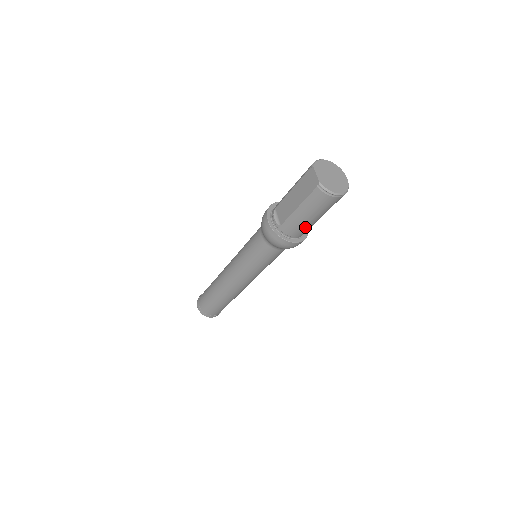
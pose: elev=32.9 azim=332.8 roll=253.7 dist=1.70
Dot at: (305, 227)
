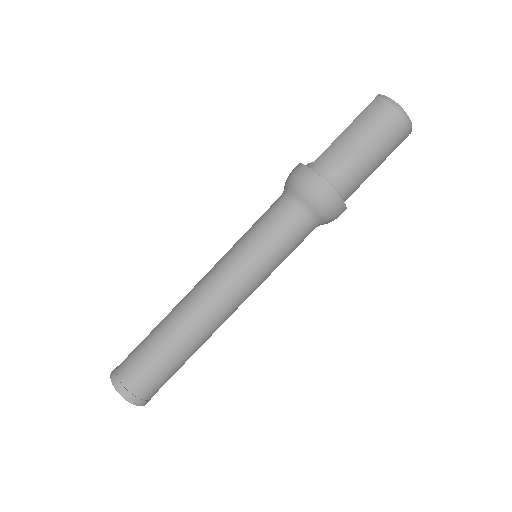
Dot at: (347, 162)
